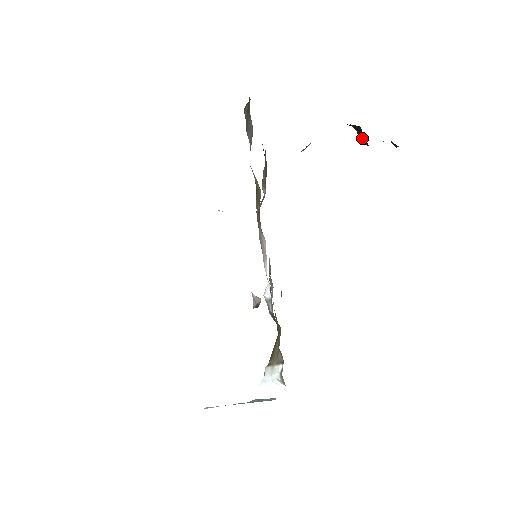
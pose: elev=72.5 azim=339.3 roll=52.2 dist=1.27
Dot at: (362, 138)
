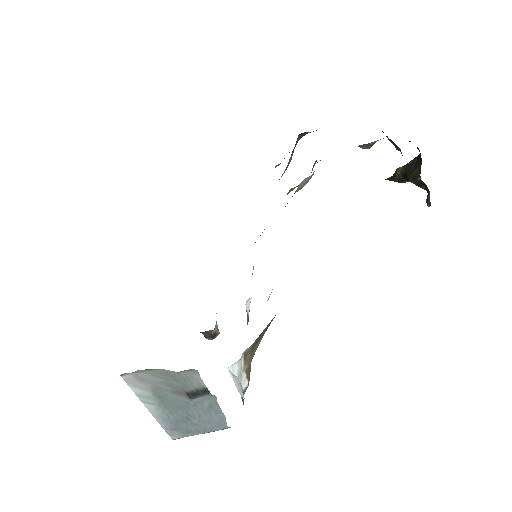
Dot at: (415, 168)
